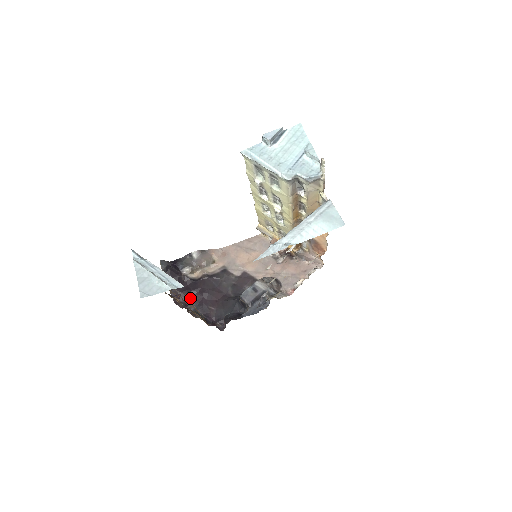
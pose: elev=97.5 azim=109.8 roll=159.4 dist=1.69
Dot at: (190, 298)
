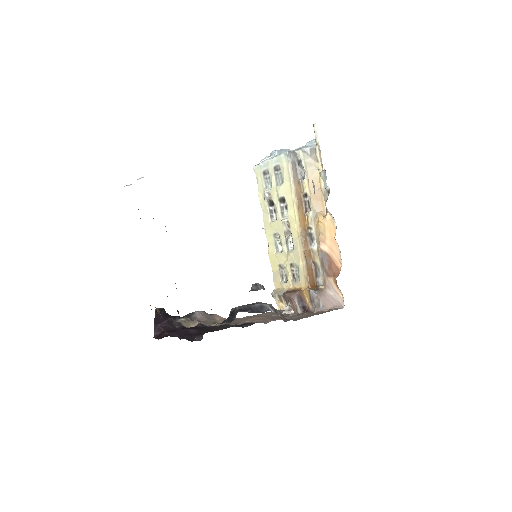
Dot at: (174, 334)
